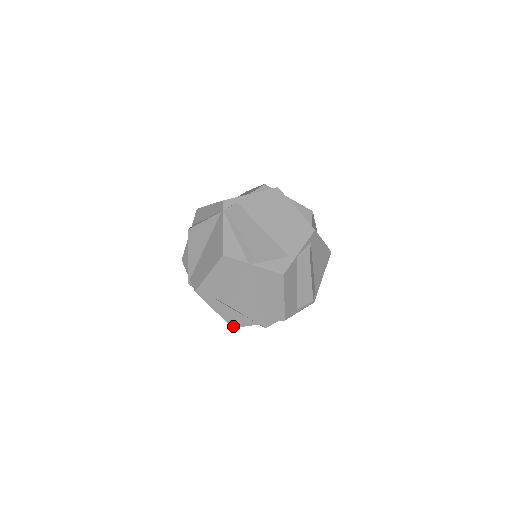
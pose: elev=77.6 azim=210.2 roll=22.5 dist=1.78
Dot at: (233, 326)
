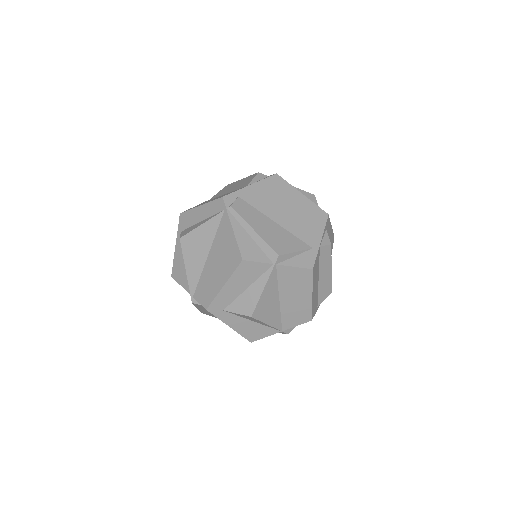
Dot at: (251, 340)
